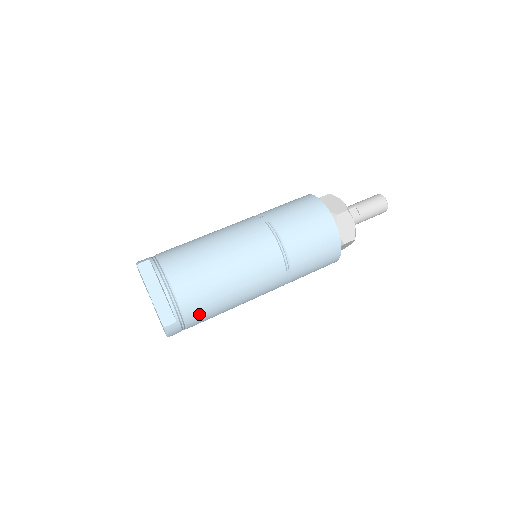
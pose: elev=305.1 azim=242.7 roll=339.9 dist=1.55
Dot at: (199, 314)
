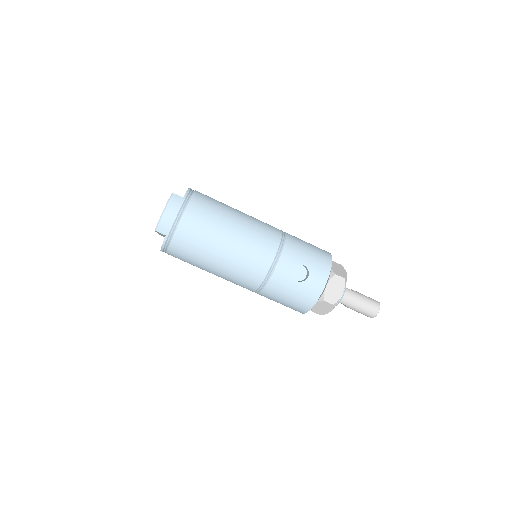
Dot at: occluded
